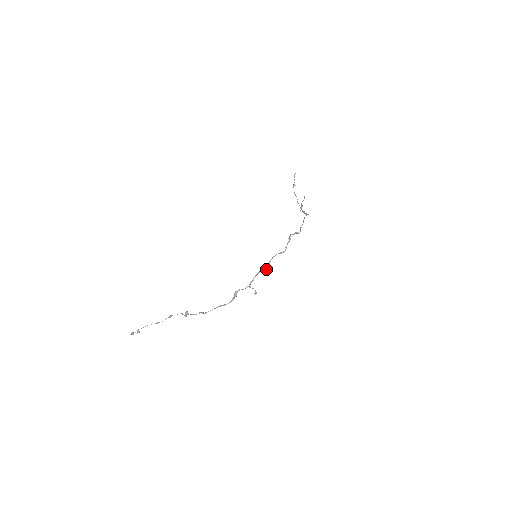
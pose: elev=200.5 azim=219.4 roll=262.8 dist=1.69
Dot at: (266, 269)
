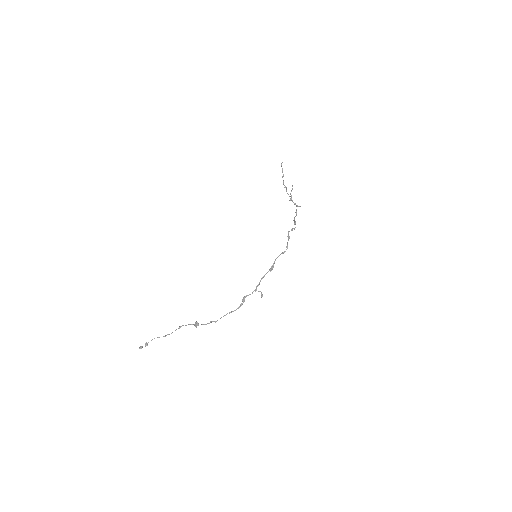
Dot at: (270, 271)
